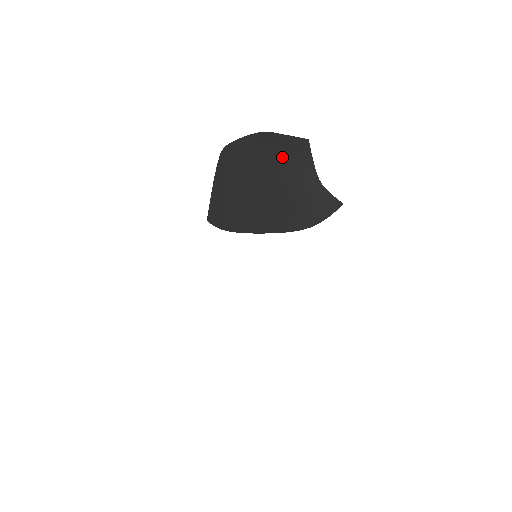
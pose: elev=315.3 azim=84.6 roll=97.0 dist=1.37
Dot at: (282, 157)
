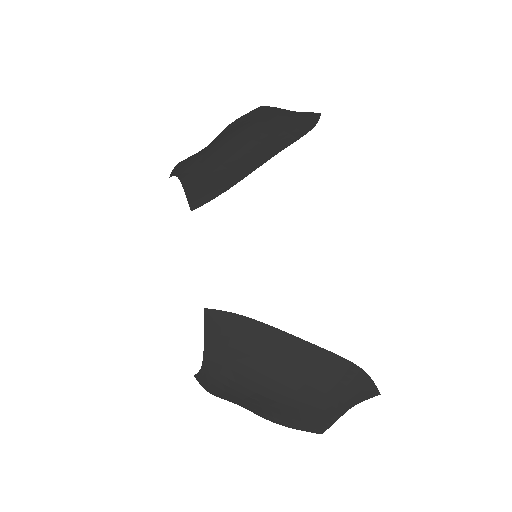
Dot at: (249, 120)
